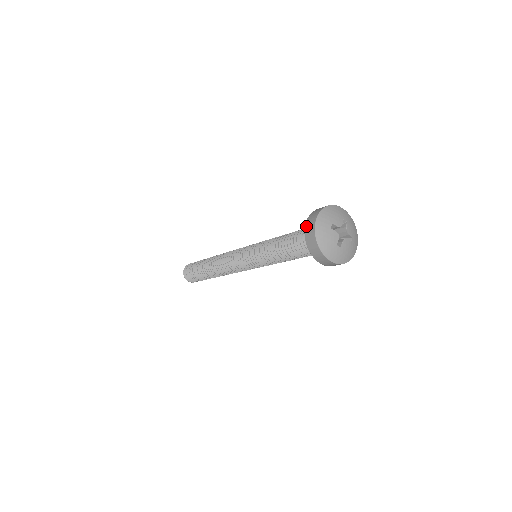
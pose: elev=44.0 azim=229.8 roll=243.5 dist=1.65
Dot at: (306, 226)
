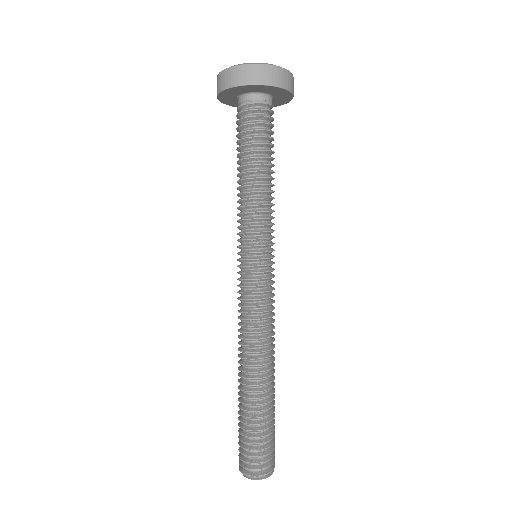
Dot at: occluded
